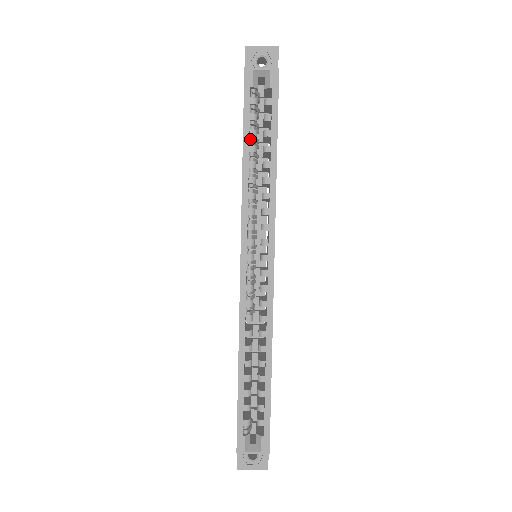
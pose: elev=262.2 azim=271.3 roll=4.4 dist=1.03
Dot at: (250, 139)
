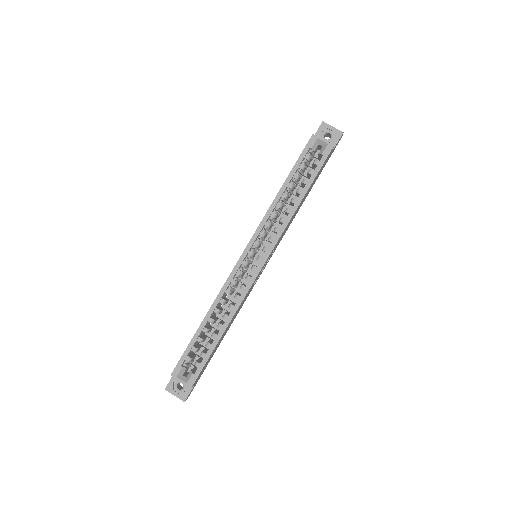
Dot at: (292, 179)
